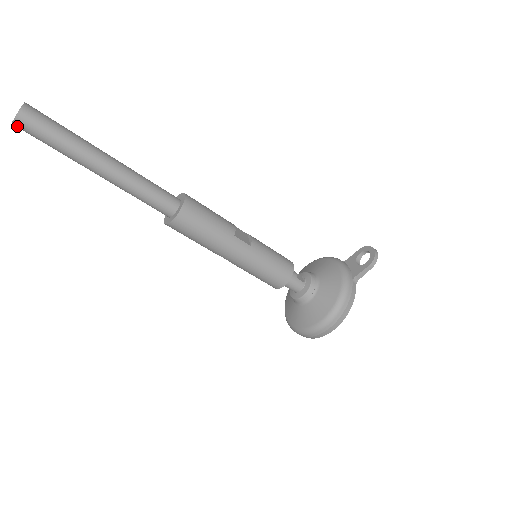
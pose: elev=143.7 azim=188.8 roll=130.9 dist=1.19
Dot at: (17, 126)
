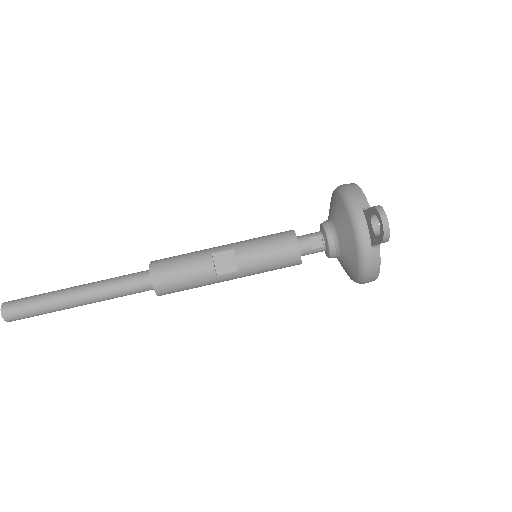
Dot at: occluded
